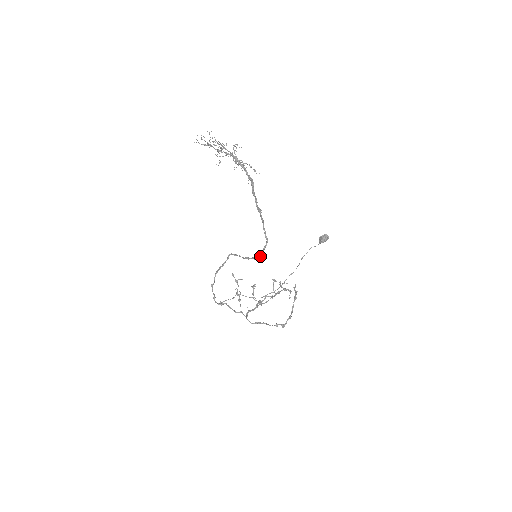
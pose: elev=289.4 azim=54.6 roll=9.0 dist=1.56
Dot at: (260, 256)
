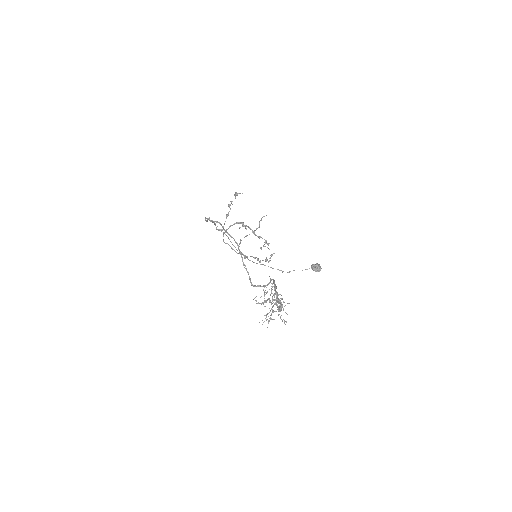
Dot at: occluded
